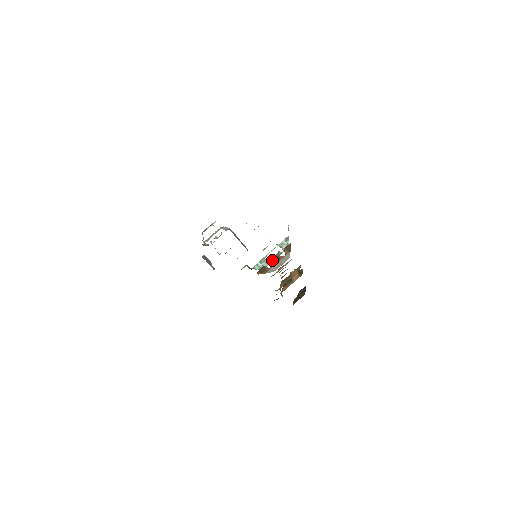
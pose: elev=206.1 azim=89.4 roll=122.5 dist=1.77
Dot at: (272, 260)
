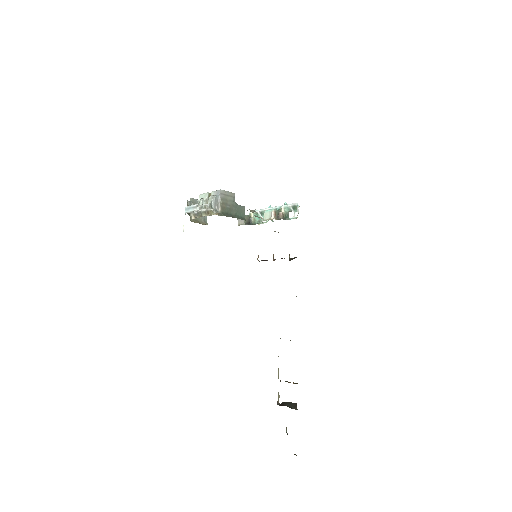
Dot at: occluded
